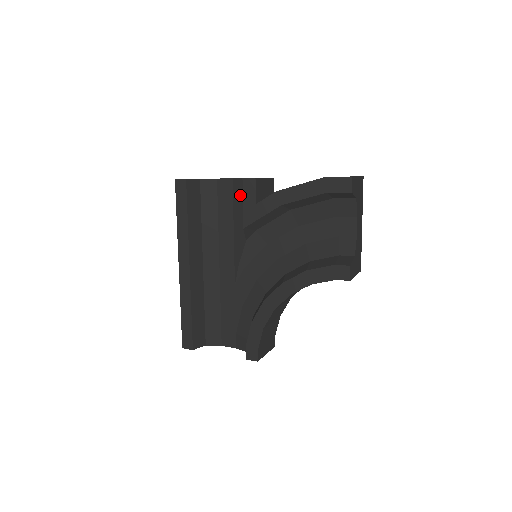
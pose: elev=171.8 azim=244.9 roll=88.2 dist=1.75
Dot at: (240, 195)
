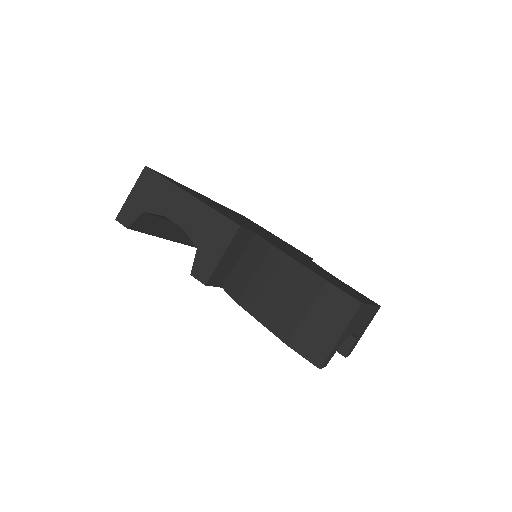
Dot at: occluded
